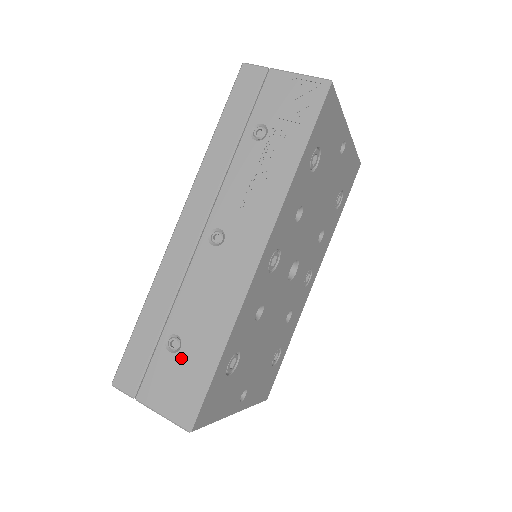
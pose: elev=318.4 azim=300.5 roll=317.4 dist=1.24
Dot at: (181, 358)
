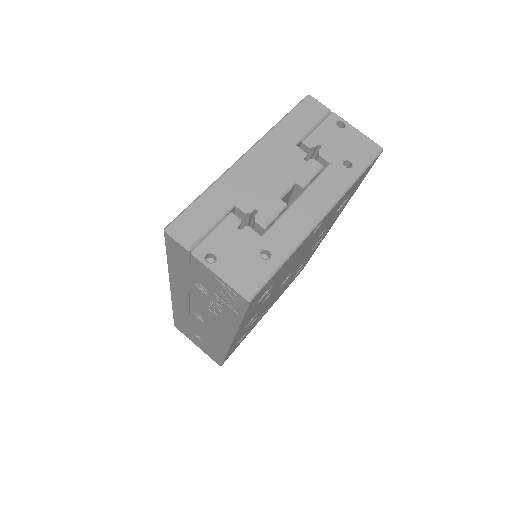
Dot at: (204, 344)
